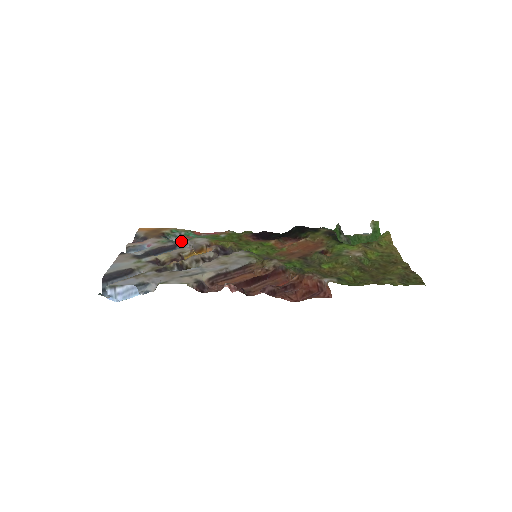
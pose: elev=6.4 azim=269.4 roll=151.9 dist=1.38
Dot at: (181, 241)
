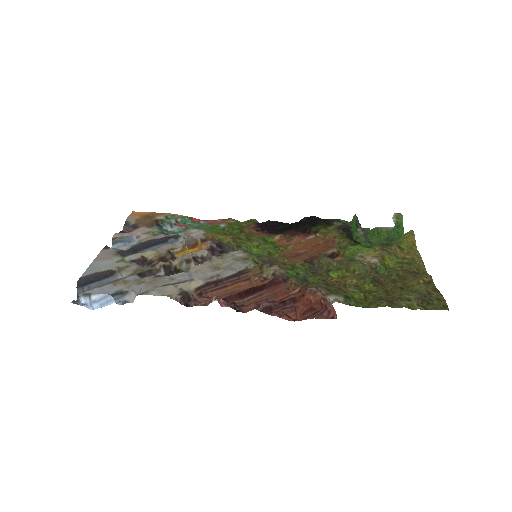
Dot at: (176, 230)
